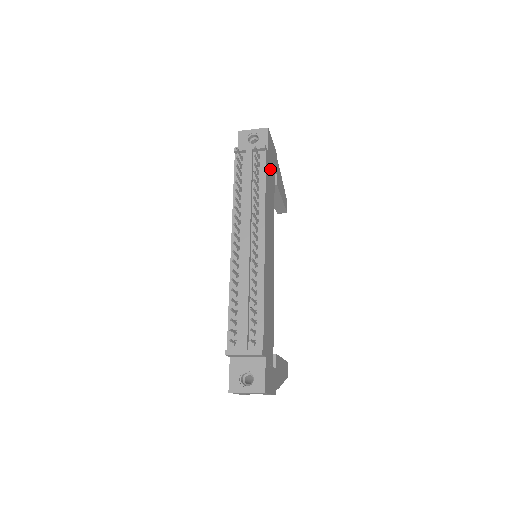
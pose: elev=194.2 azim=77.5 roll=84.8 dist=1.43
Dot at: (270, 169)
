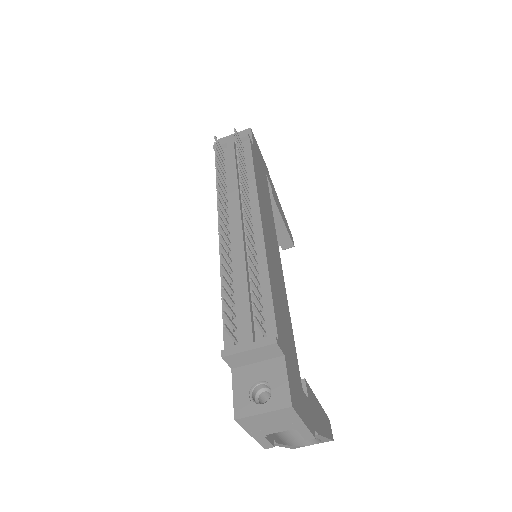
Dot at: (259, 166)
